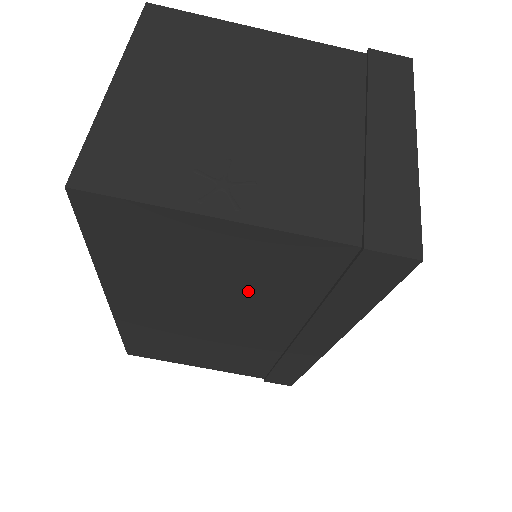
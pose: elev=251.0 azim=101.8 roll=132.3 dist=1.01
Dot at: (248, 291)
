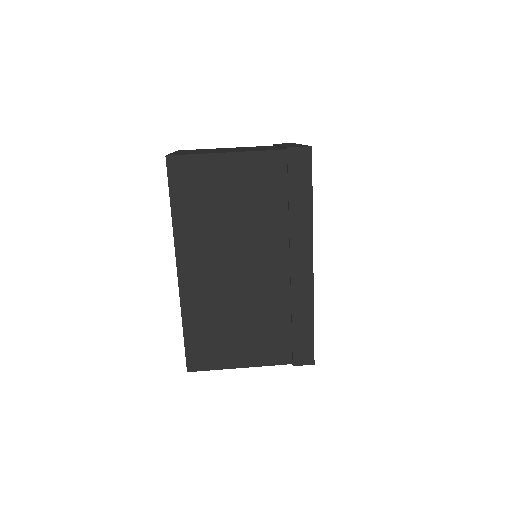
Dot at: (251, 215)
